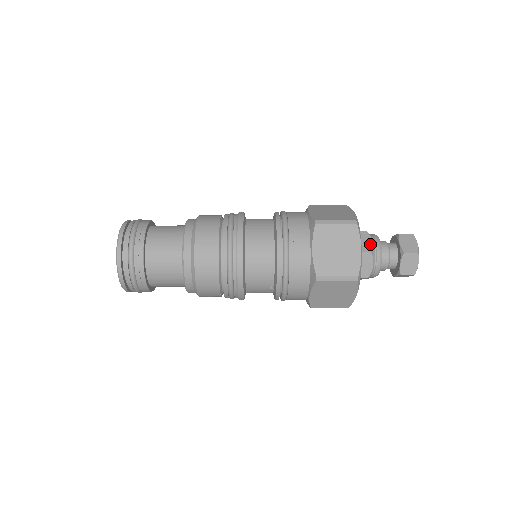
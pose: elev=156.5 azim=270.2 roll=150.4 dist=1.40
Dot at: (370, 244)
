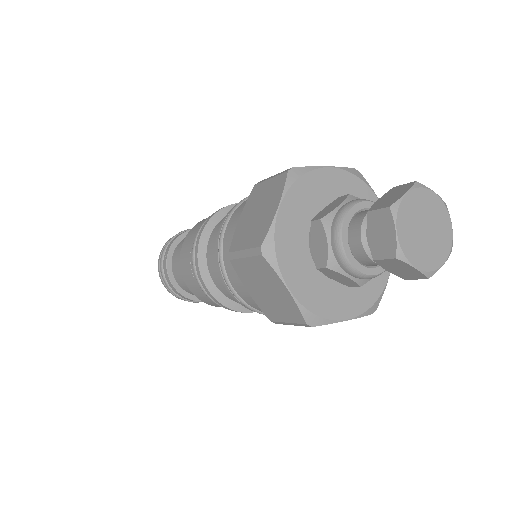
Dot at: occluded
